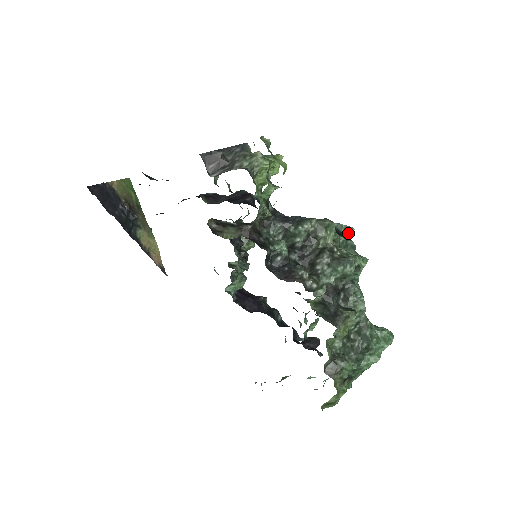
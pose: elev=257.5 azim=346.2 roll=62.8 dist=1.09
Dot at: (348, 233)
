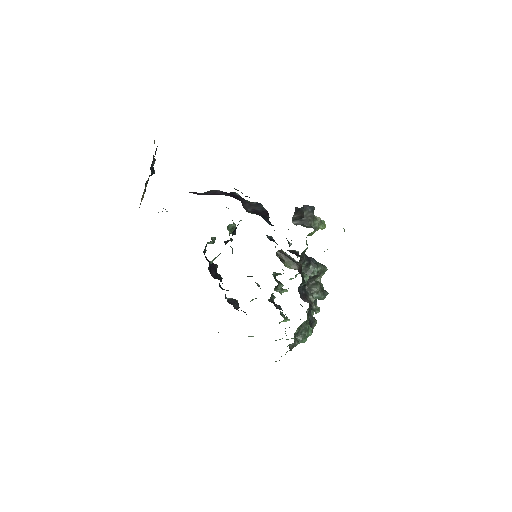
Dot at: occluded
